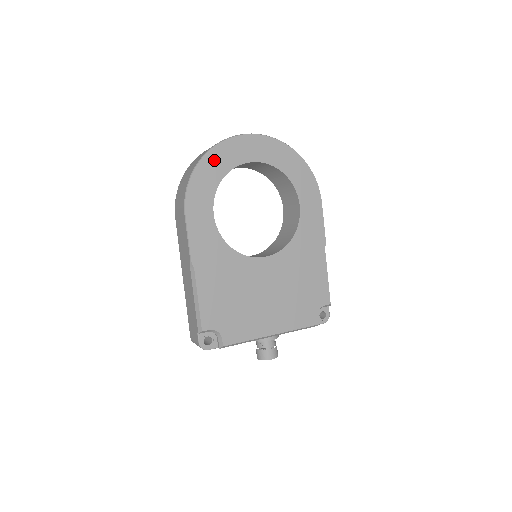
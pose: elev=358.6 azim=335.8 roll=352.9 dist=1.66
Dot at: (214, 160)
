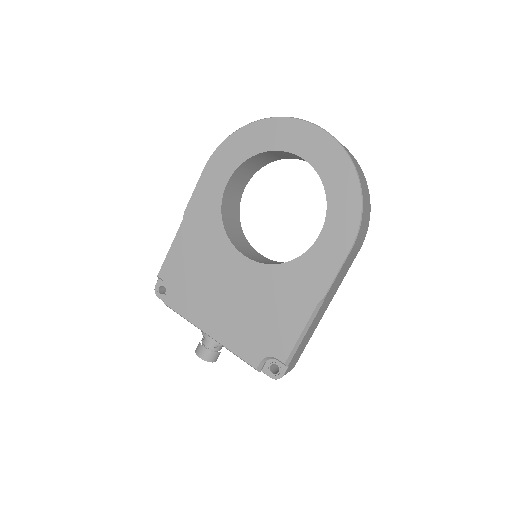
Dot at: (259, 132)
